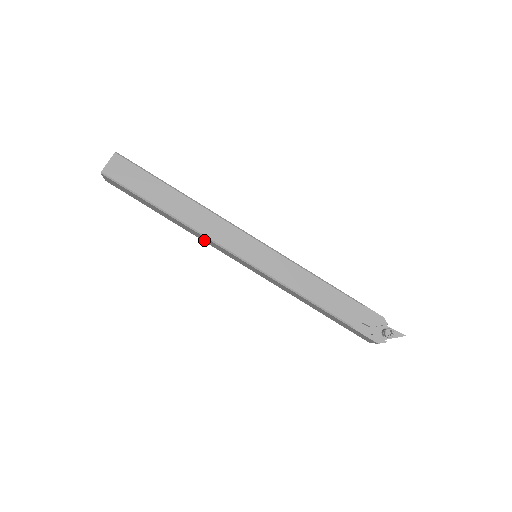
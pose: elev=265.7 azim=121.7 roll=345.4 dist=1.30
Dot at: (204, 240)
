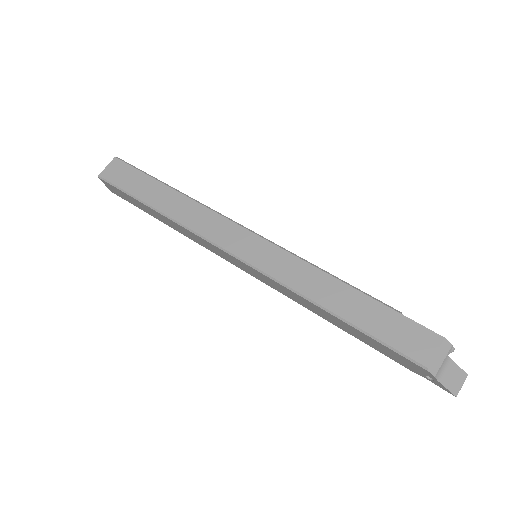
Dot at: (197, 225)
